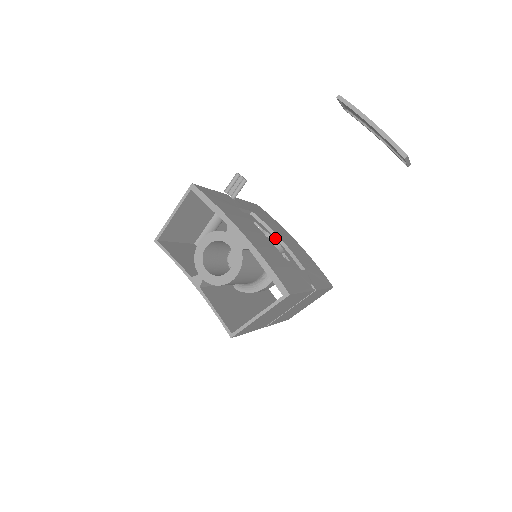
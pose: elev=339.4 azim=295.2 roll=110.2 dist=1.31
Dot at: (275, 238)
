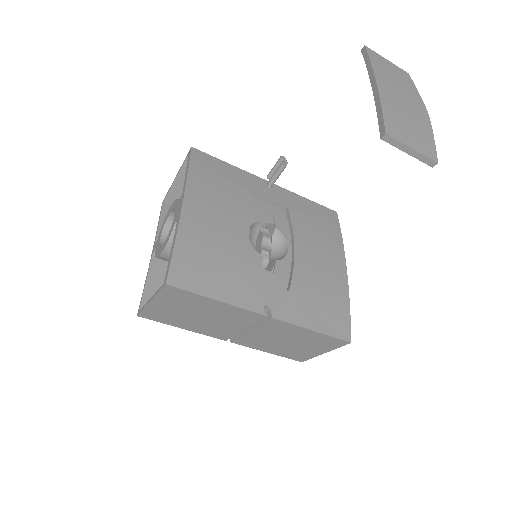
Dot at: (291, 244)
